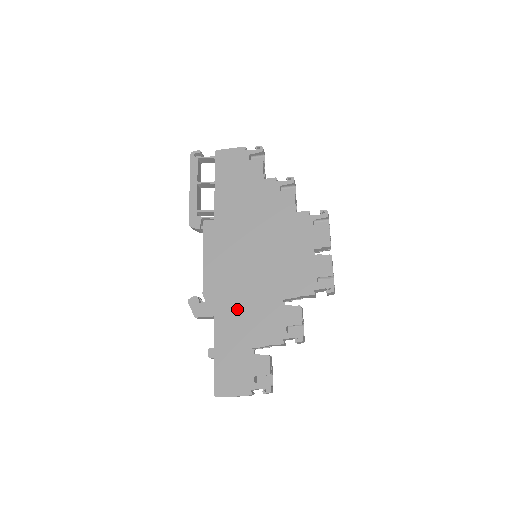
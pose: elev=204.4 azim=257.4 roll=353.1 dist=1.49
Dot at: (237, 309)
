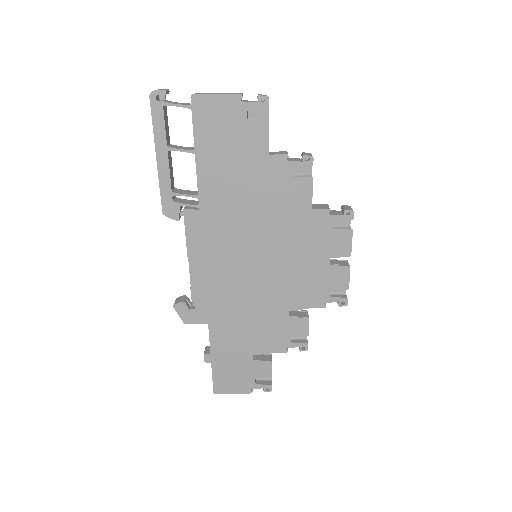
Dot at: (235, 318)
